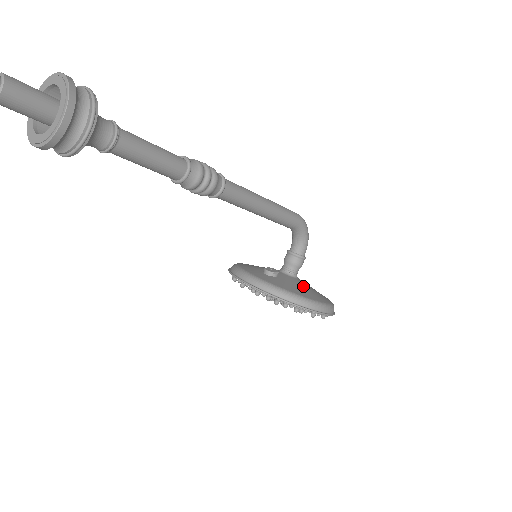
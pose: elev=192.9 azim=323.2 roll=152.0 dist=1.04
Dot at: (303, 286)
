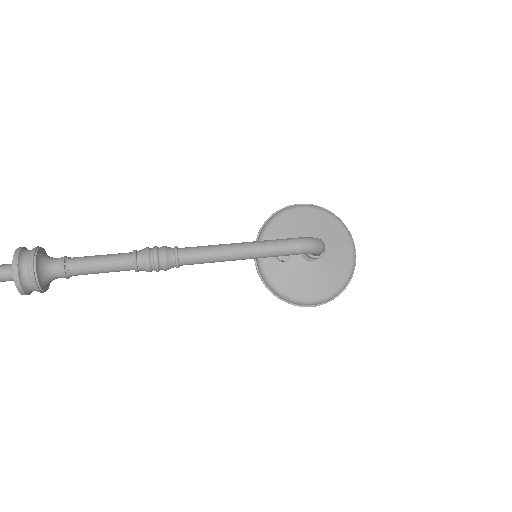
Dot at: (307, 276)
